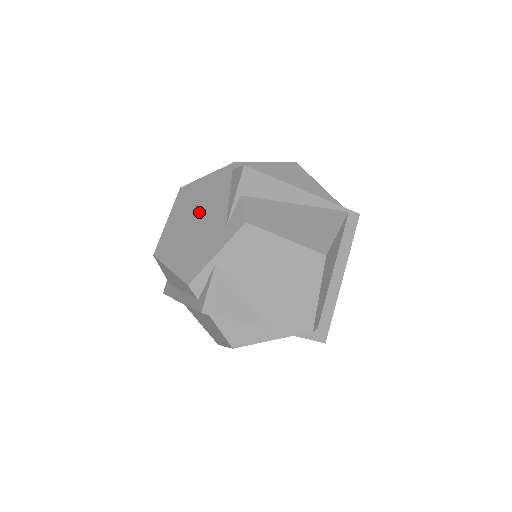
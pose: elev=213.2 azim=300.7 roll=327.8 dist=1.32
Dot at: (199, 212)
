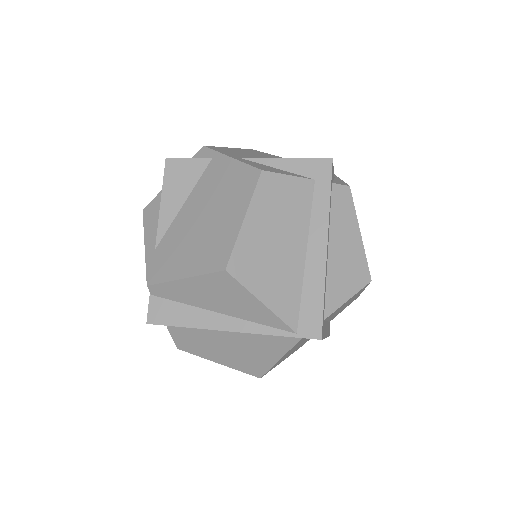
Dot at: occluded
